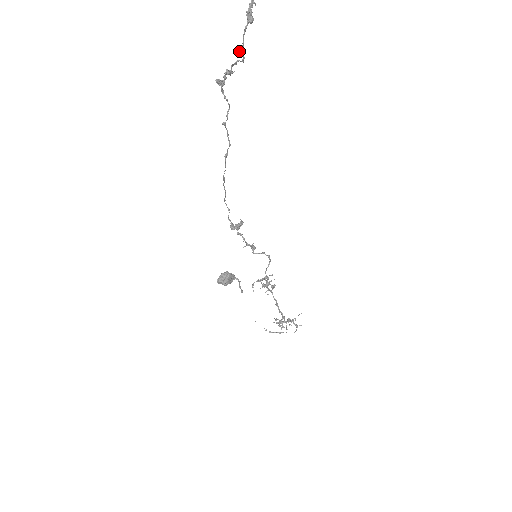
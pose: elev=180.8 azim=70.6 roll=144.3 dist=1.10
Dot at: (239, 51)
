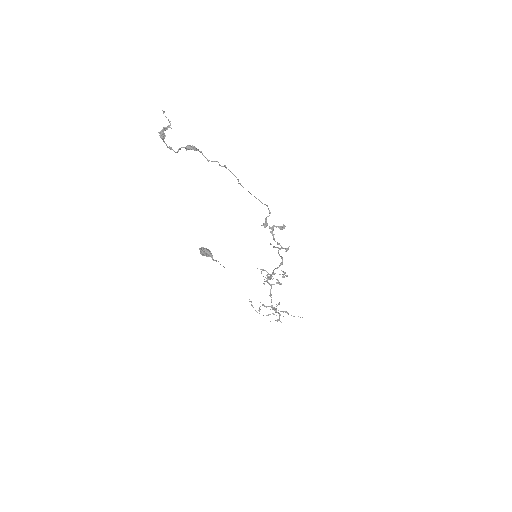
Dot at: occluded
